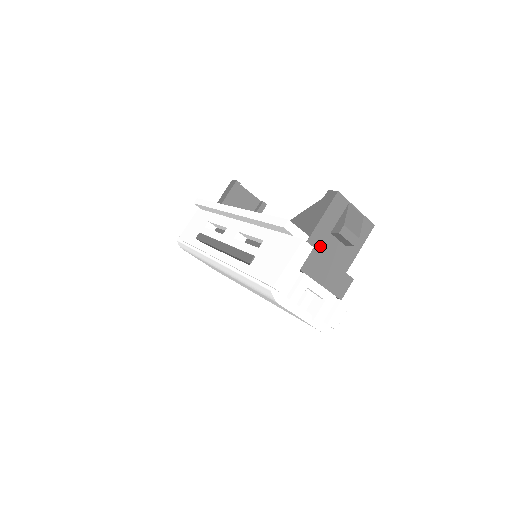
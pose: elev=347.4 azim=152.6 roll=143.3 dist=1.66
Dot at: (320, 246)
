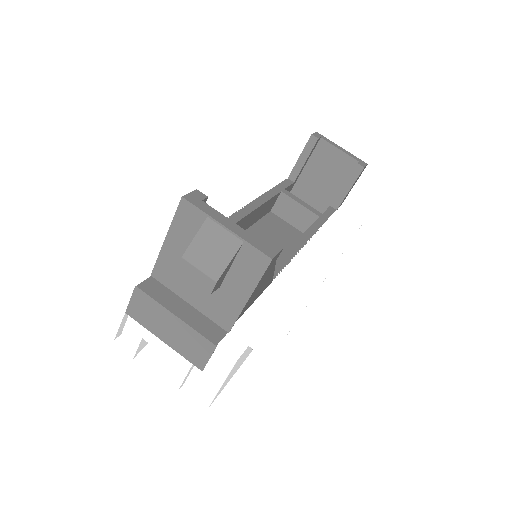
Dot at: (175, 281)
